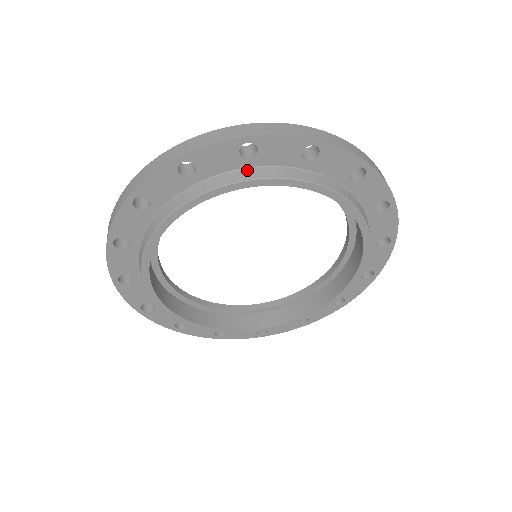
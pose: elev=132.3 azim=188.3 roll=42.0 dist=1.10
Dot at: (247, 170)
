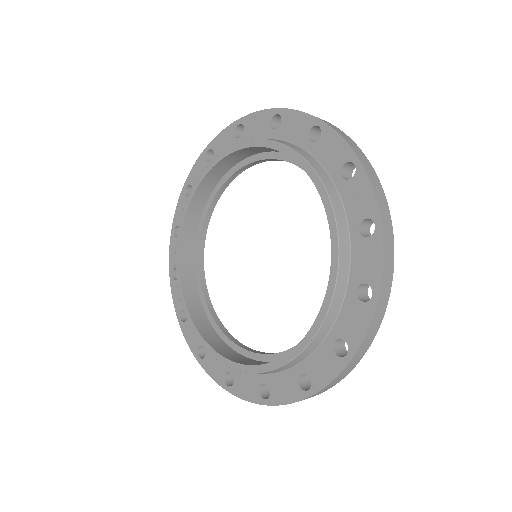
Dot at: (302, 150)
